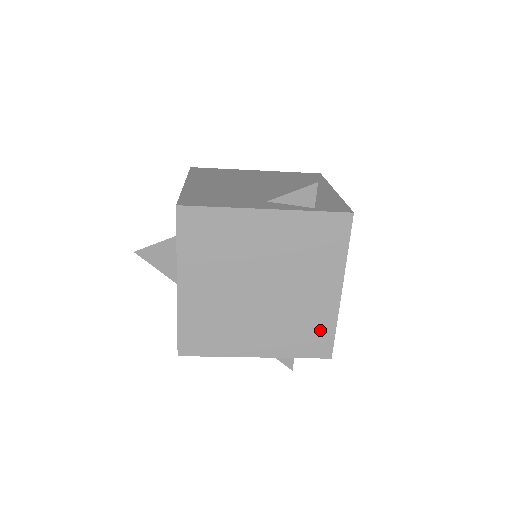
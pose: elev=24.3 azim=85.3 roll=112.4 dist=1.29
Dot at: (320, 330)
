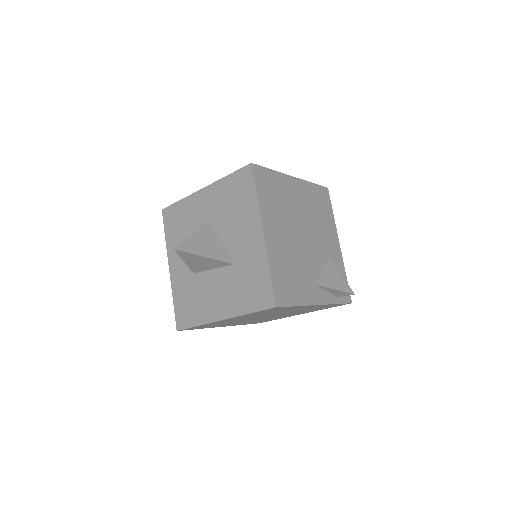
Dot at: occluded
